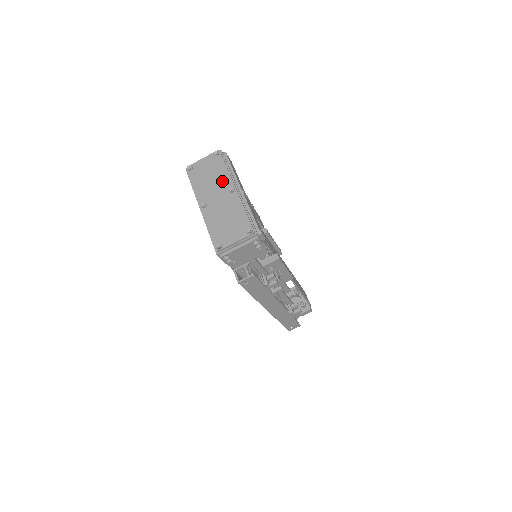
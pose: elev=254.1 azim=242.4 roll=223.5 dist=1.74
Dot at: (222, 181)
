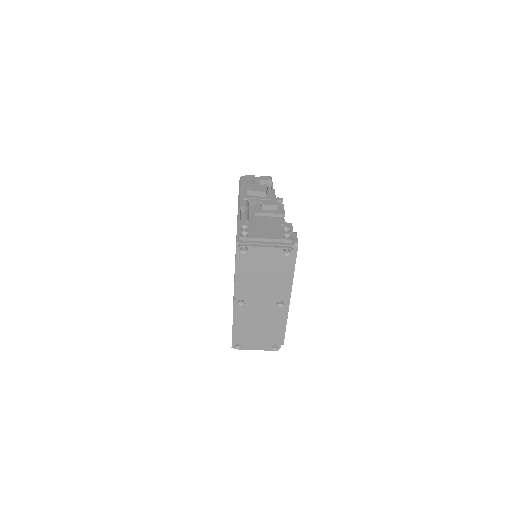
Dot at: (275, 289)
